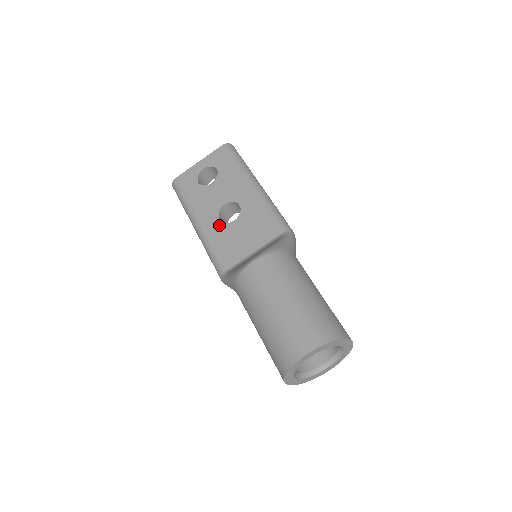
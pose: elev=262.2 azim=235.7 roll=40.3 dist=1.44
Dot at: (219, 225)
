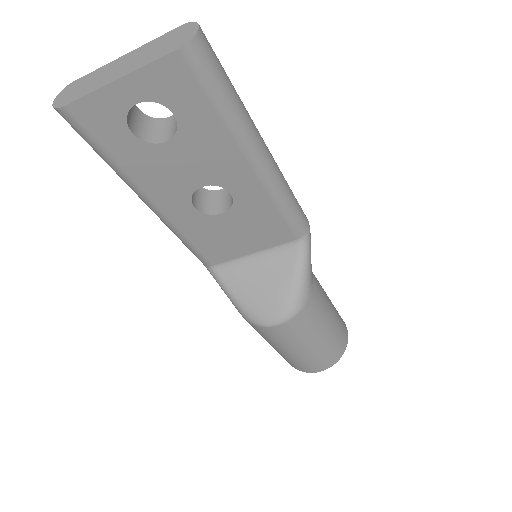
Dot at: (195, 216)
